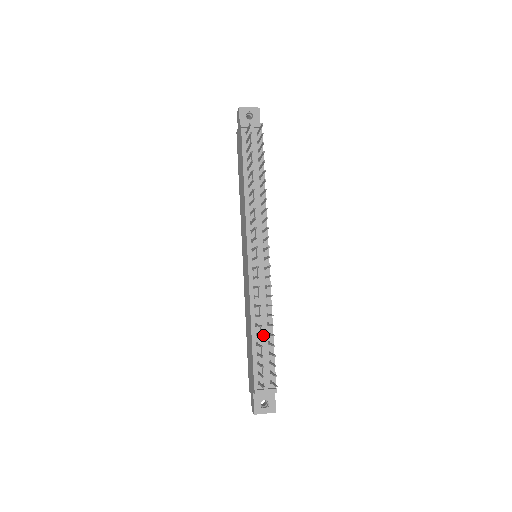
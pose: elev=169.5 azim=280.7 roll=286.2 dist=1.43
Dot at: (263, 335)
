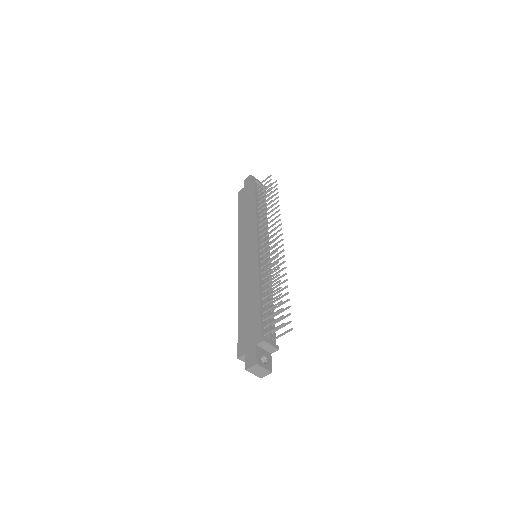
Dot at: occluded
